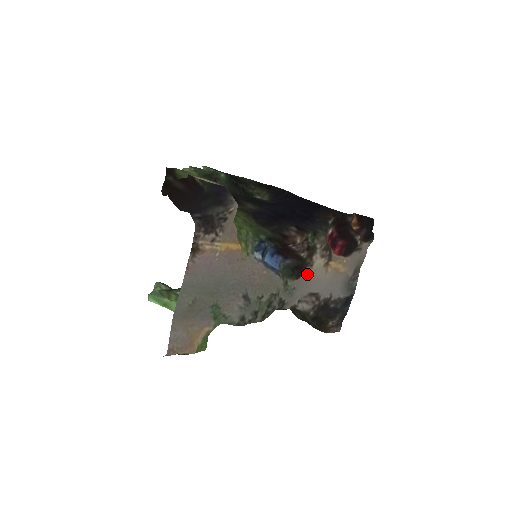
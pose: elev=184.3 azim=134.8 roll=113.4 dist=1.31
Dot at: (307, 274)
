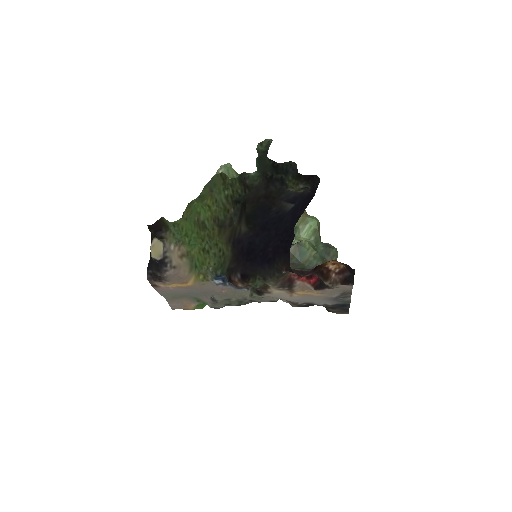
Dot at: (268, 295)
